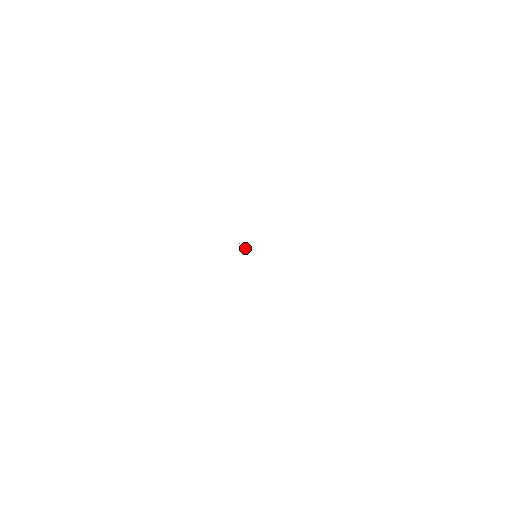
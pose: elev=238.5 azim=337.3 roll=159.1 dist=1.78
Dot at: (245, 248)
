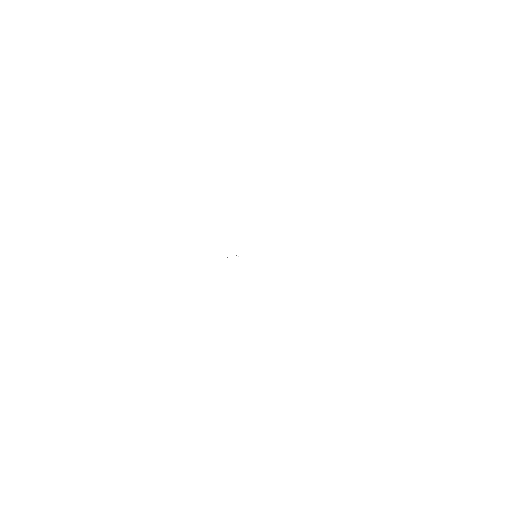
Dot at: occluded
